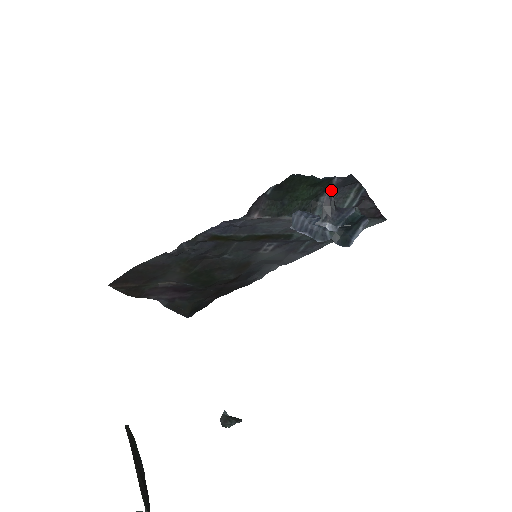
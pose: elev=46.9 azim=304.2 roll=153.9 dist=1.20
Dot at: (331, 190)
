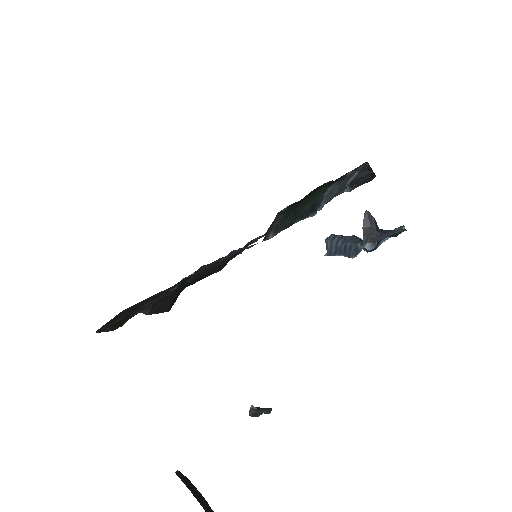
Dot at: (341, 180)
